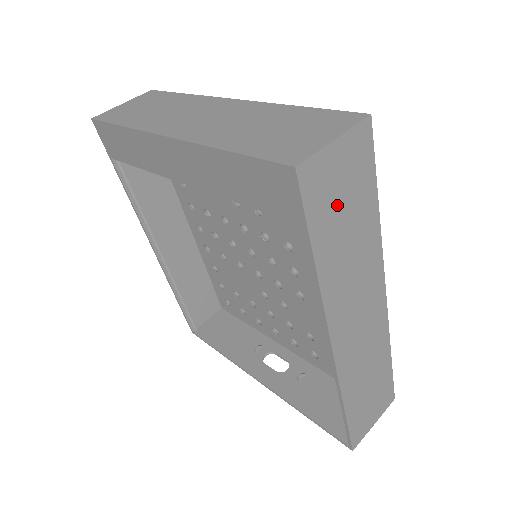
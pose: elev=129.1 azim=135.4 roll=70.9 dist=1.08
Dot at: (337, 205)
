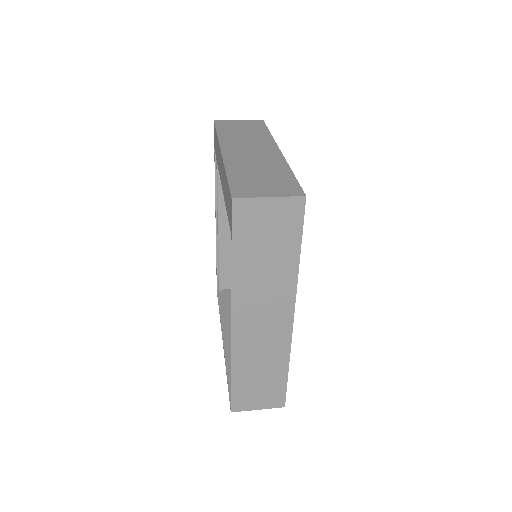
Dot at: (261, 236)
